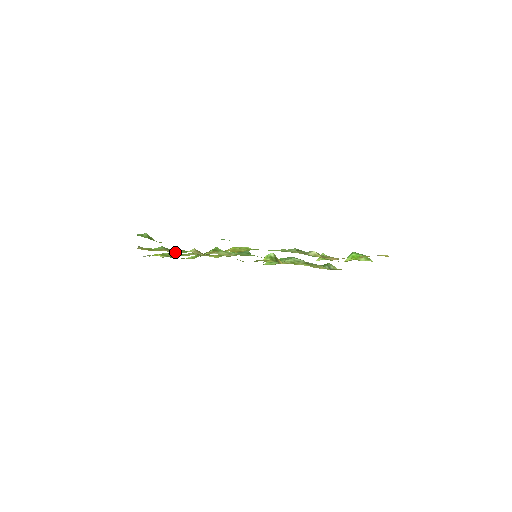
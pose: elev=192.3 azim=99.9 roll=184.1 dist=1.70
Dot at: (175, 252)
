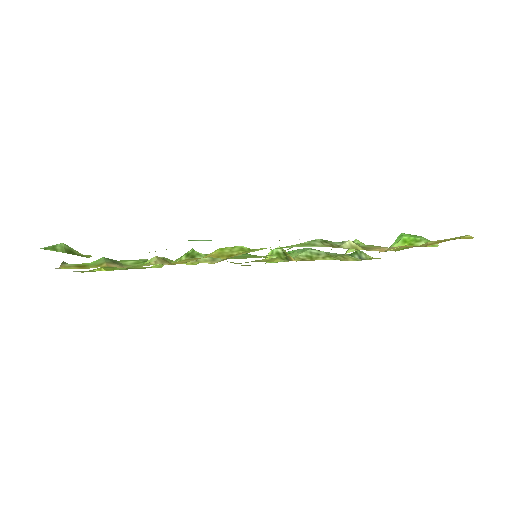
Dot at: (125, 265)
